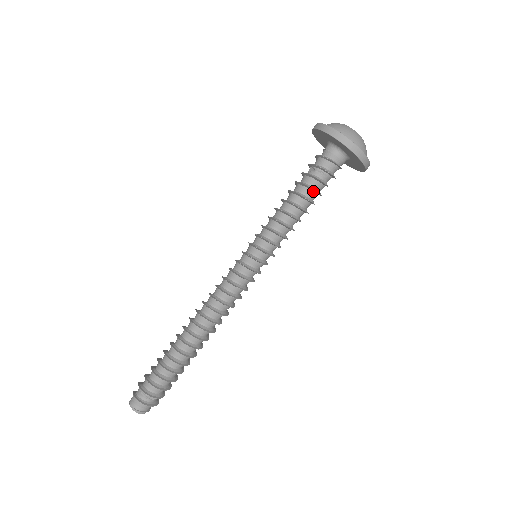
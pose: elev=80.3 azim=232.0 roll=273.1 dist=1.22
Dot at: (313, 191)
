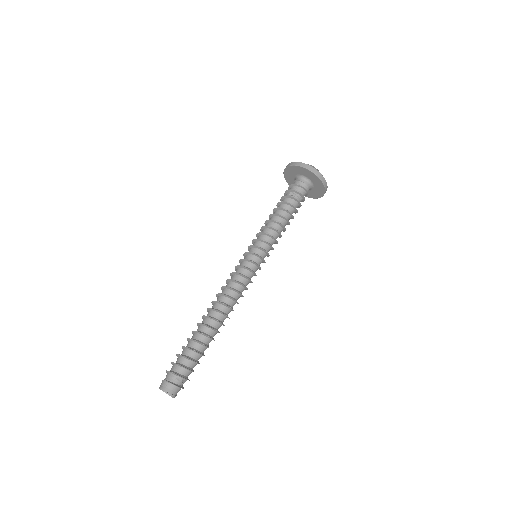
Dot at: (295, 210)
